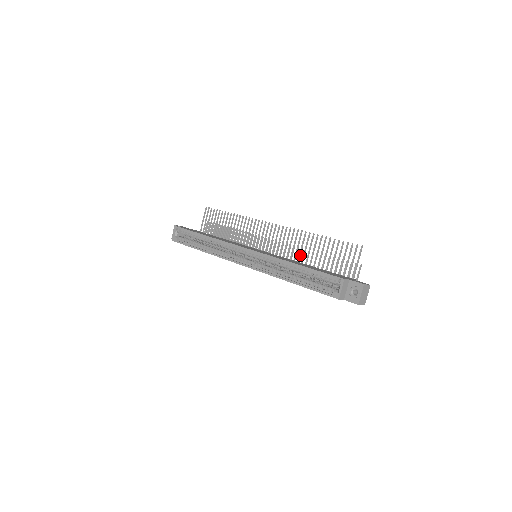
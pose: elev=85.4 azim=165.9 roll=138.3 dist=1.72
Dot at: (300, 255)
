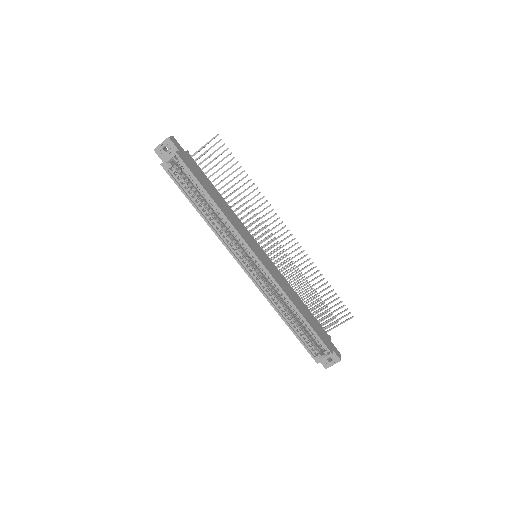
Dot at: (296, 279)
